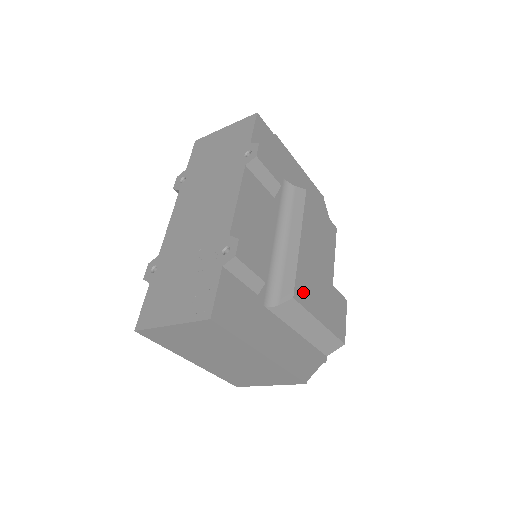
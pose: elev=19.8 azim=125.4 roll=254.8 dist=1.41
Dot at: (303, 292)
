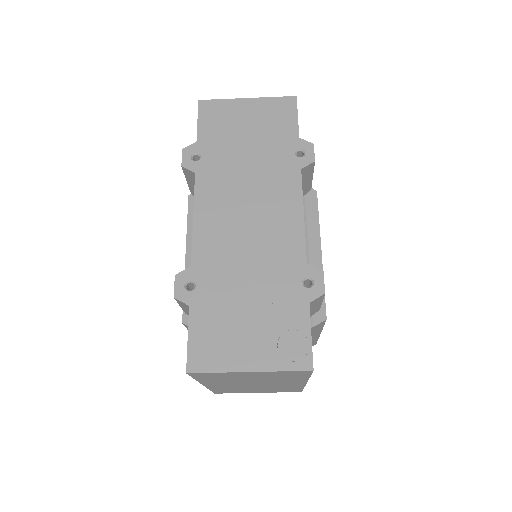
Dot at: occluded
